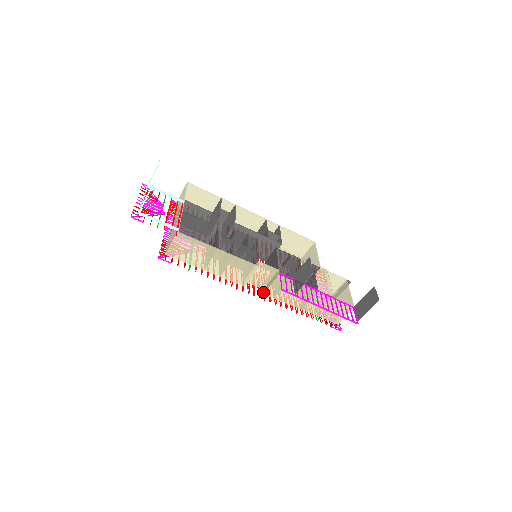
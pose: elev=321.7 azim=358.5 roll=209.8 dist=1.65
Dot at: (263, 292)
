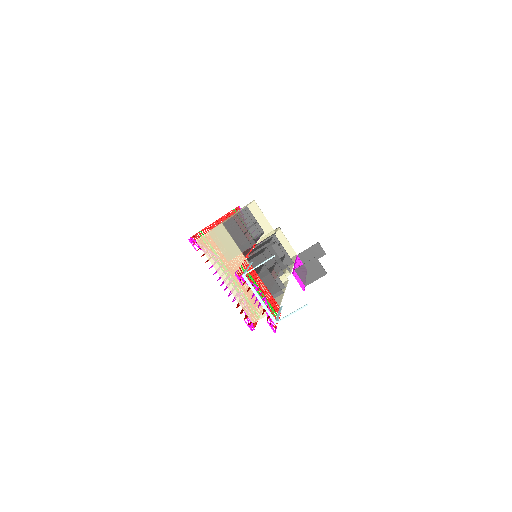
Dot at: occluded
